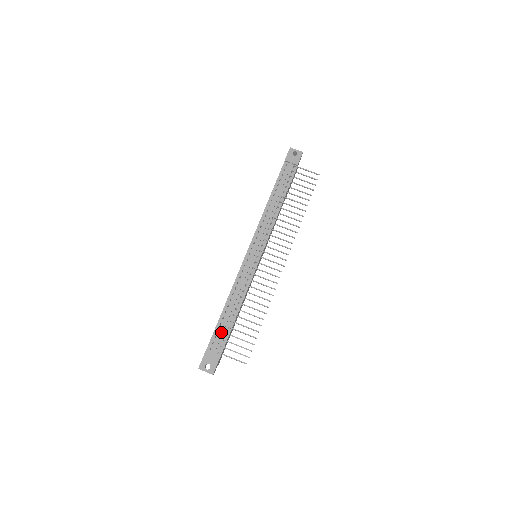
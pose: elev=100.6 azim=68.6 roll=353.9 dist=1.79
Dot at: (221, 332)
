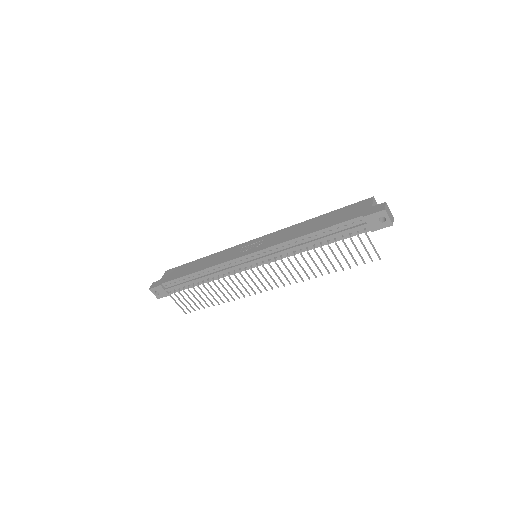
Dot at: (180, 285)
